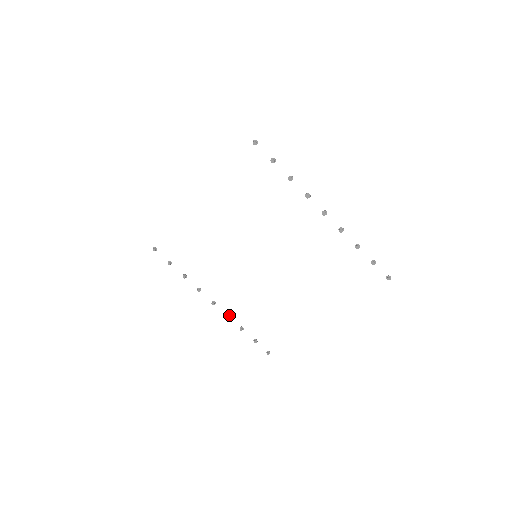
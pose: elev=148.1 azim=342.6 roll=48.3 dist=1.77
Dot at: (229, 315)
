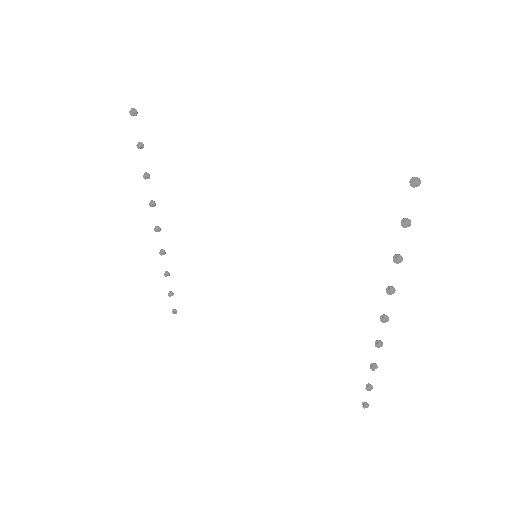
Dot at: (165, 253)
